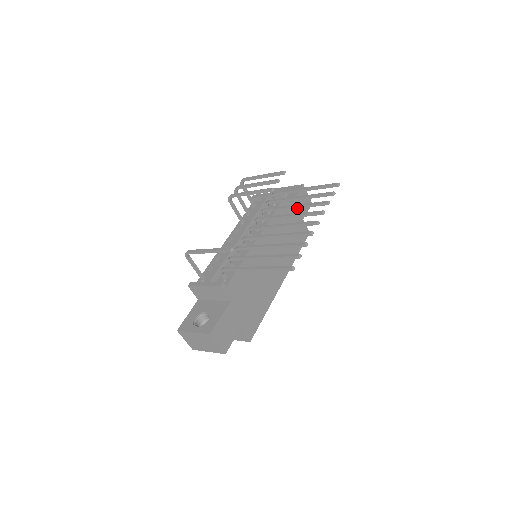
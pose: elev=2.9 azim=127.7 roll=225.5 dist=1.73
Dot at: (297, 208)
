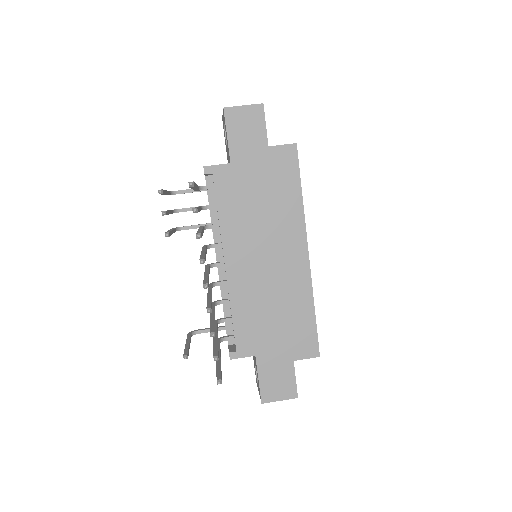
Dot at: occluded
